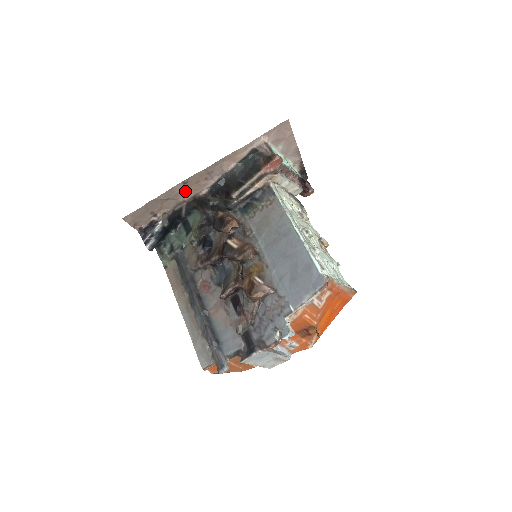
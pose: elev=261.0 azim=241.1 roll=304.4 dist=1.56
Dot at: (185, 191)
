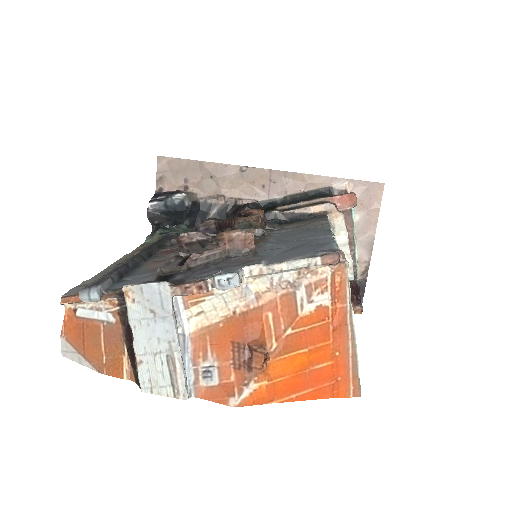
Dot at: (234, 183)
